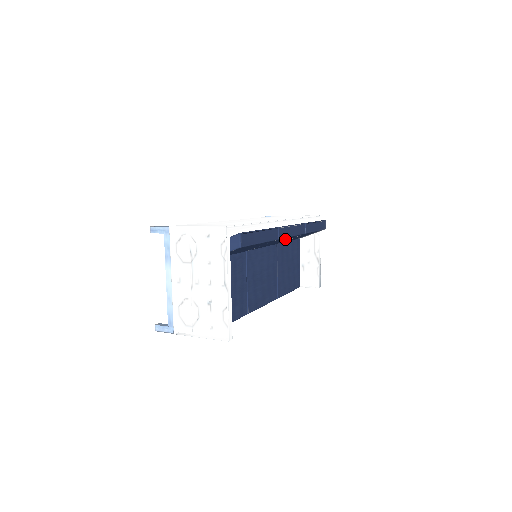
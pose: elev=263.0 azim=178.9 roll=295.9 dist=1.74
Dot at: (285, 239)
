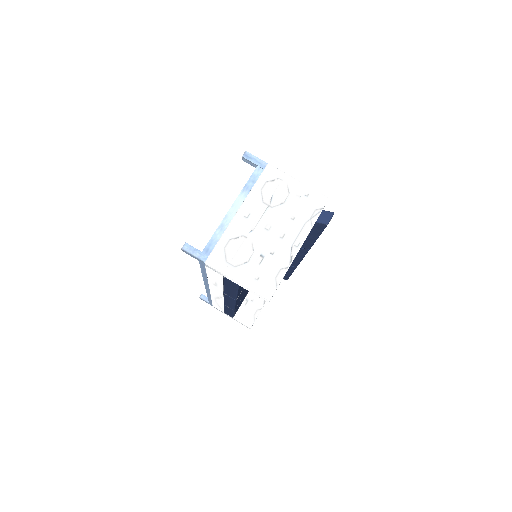
Dot at: occluded
